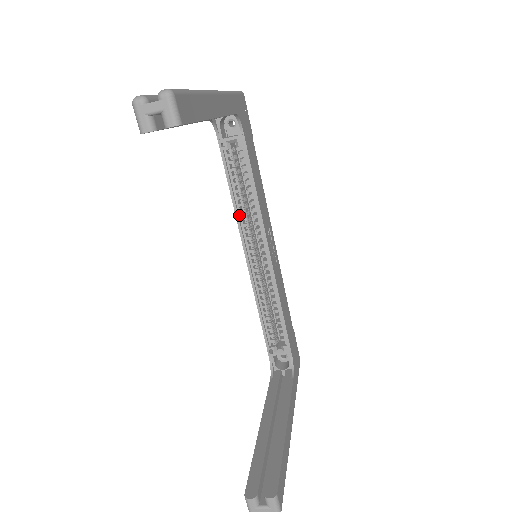
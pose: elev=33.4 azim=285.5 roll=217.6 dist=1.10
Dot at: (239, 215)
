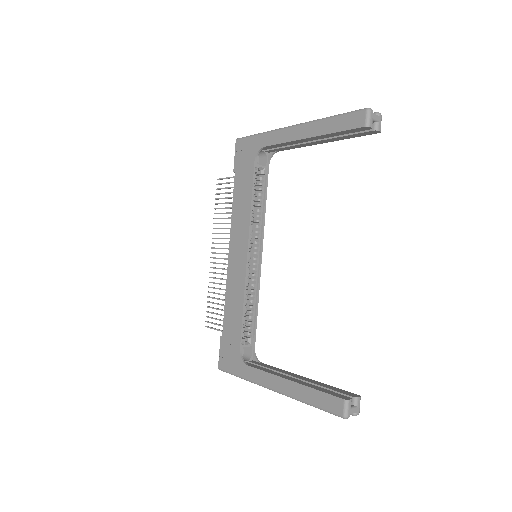
Dot at: (250, 222)
